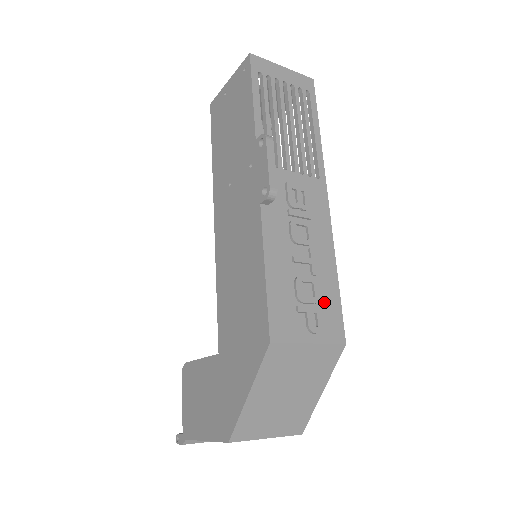
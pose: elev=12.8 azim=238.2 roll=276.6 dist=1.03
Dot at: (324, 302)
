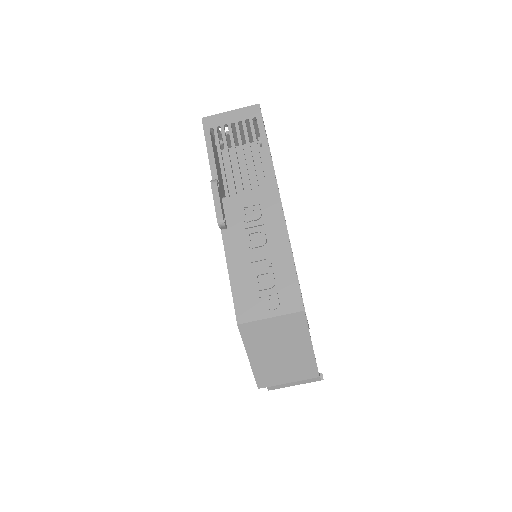
Dot at: (281, 284)
